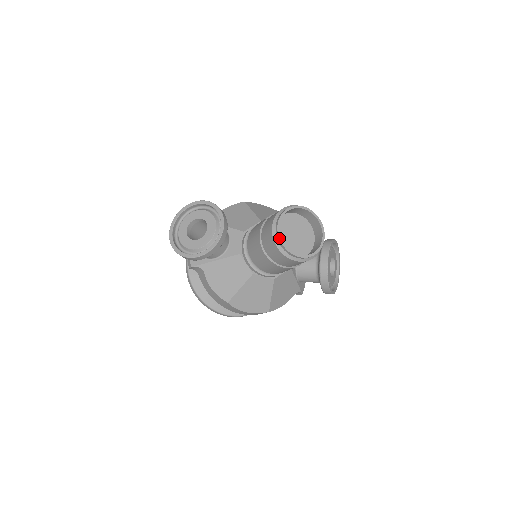
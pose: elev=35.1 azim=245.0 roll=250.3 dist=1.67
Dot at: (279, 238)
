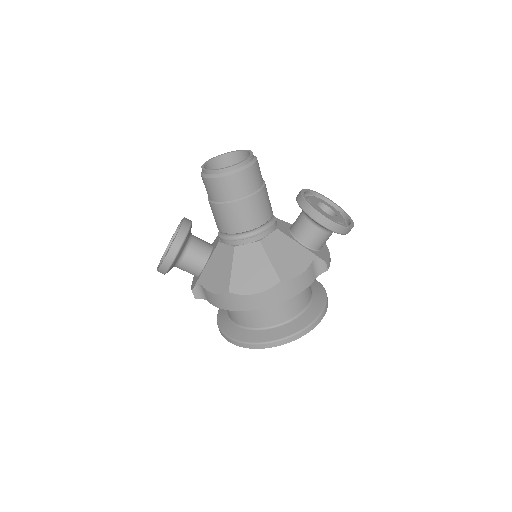
Dot at: (203, 170)
